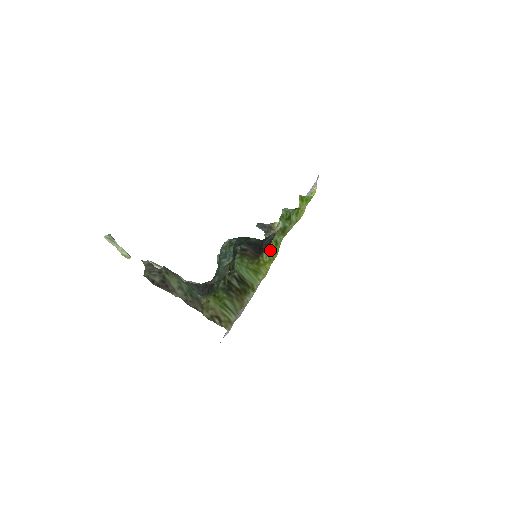
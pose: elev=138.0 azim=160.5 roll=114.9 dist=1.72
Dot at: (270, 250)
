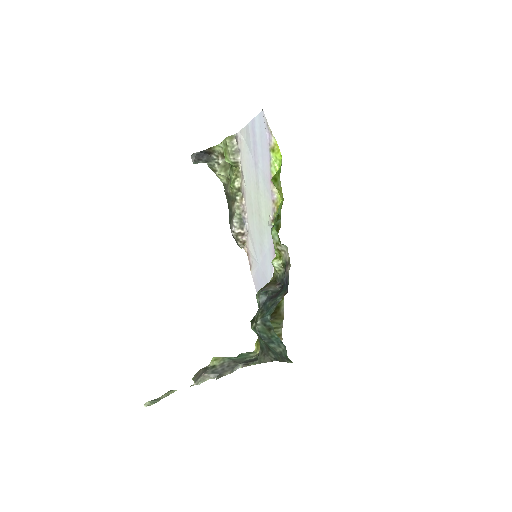
Dot at: occluded
